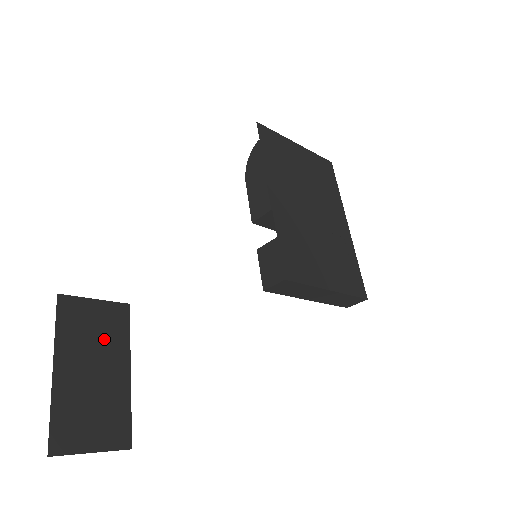
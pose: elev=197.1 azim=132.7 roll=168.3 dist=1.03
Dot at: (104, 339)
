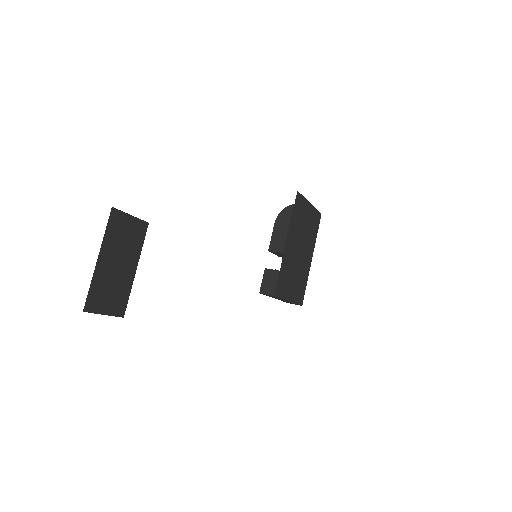
Dot at: (129, 245)
